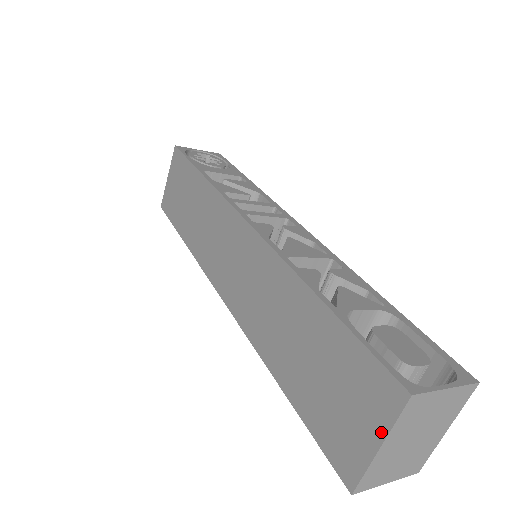
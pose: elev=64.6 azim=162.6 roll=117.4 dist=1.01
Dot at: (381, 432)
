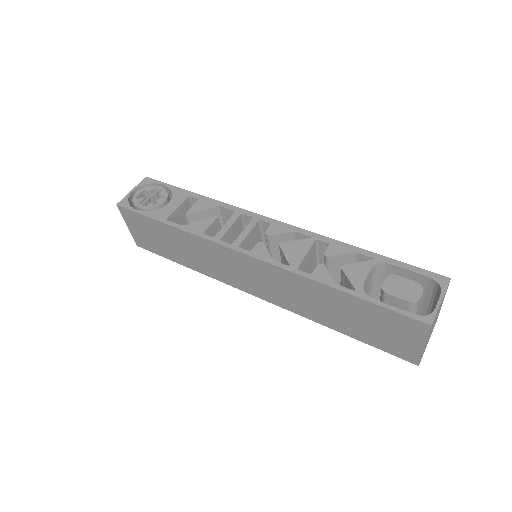
Dot at: (422, 341)
